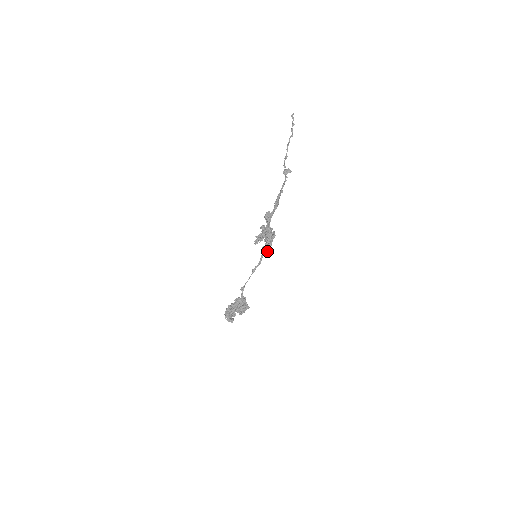
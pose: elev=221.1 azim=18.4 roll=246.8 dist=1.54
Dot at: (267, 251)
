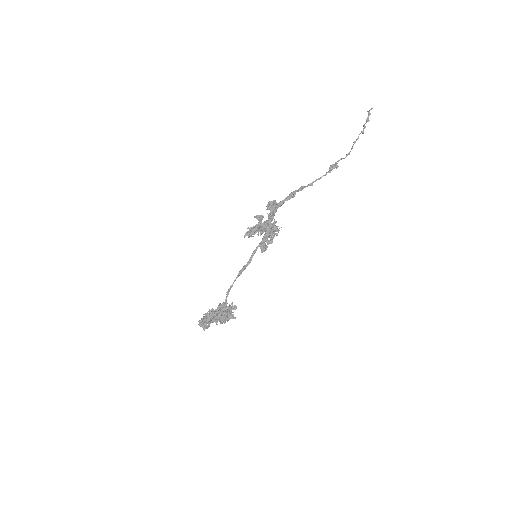
Dot at: (262, 248)
